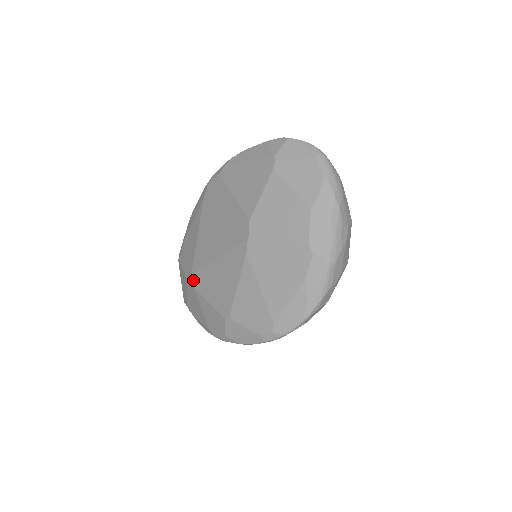
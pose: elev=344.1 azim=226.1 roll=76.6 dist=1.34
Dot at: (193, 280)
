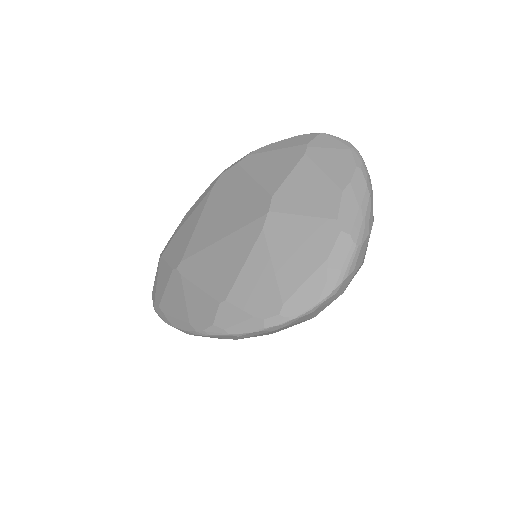
Dot at: (182, 267)
